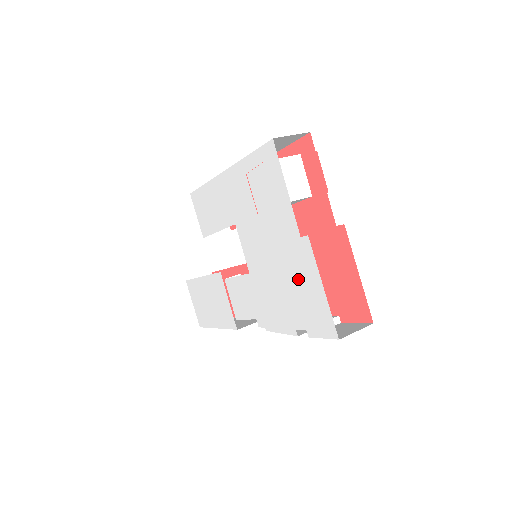
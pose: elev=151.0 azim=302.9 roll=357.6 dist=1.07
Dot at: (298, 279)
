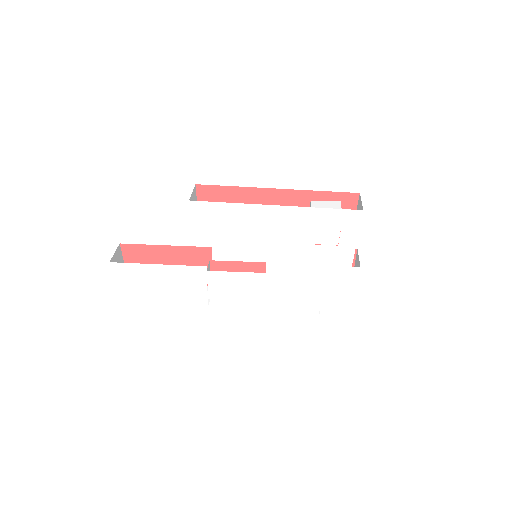
Dot at: (332, 286)
